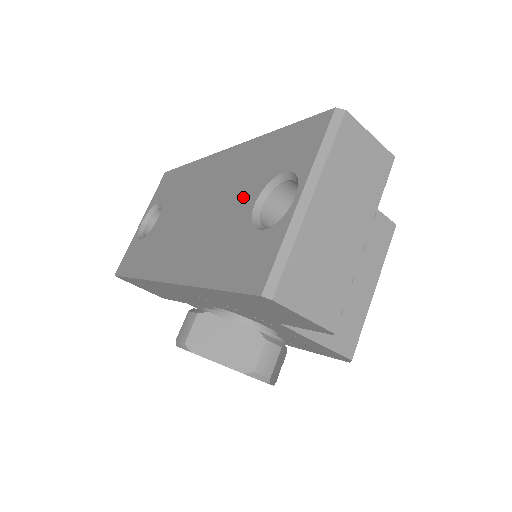
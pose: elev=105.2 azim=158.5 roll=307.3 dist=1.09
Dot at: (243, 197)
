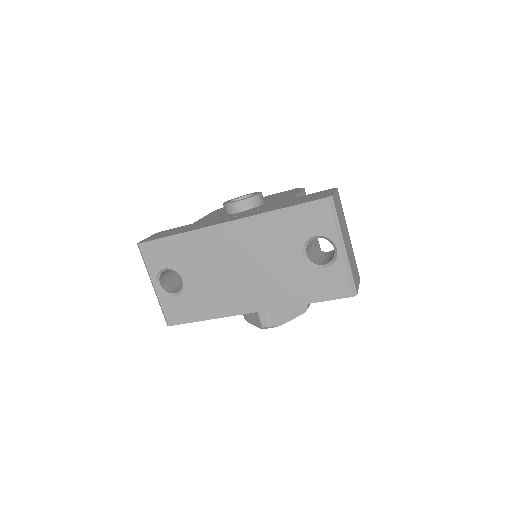
Dot at: (287, 254)
